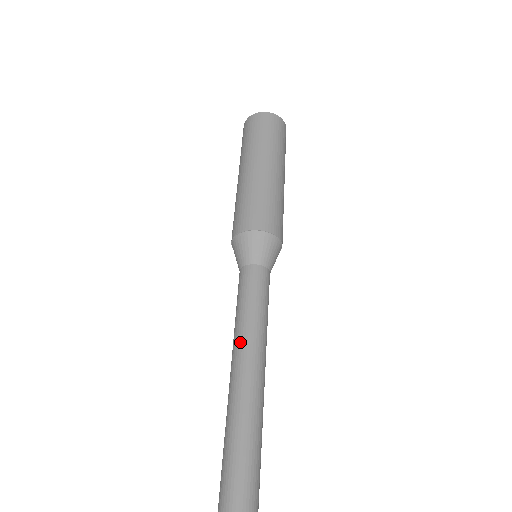
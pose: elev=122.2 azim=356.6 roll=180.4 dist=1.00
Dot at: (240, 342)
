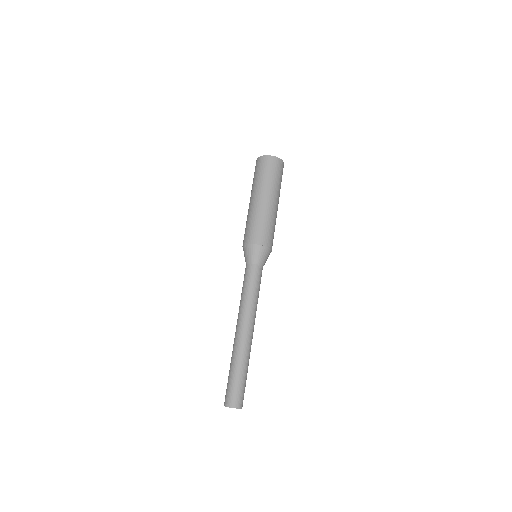
Dot at: (250, 309)
